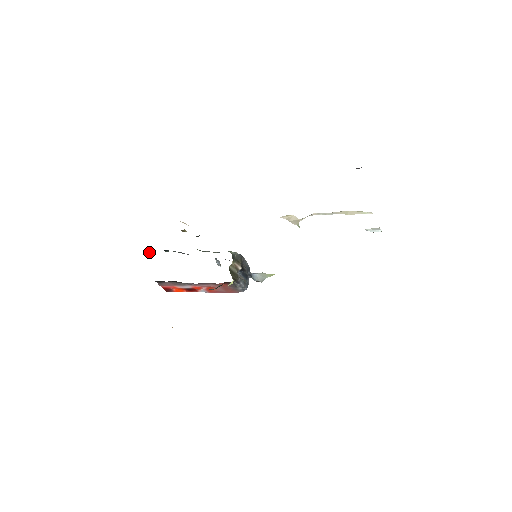
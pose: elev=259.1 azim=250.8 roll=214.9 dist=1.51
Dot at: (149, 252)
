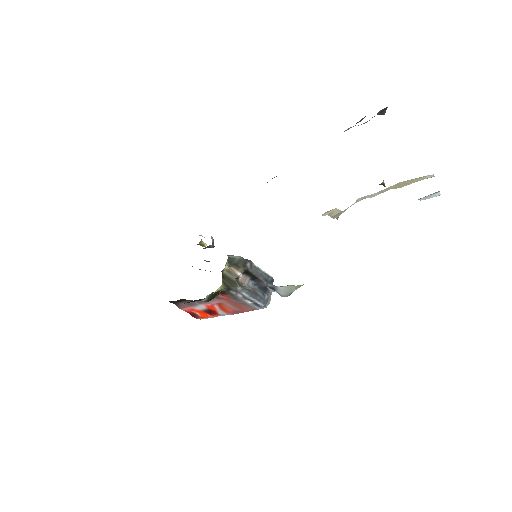
Dot at: occluded
